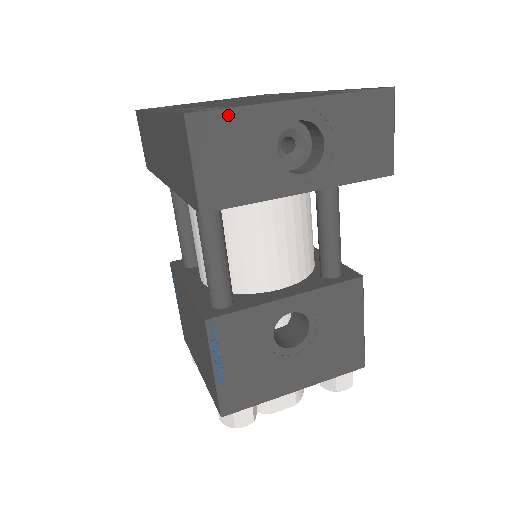
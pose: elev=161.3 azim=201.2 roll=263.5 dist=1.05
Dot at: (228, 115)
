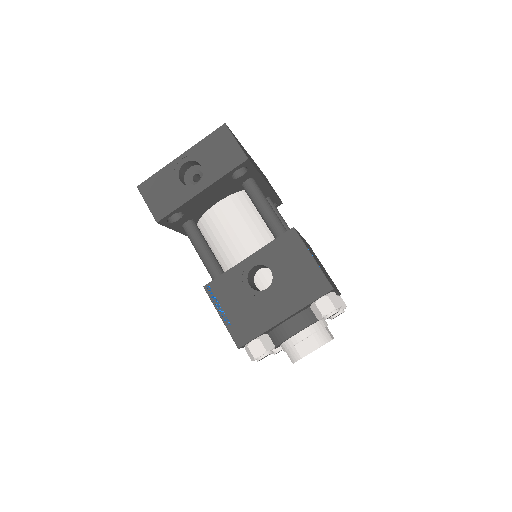
Dot at: (153, 178)
